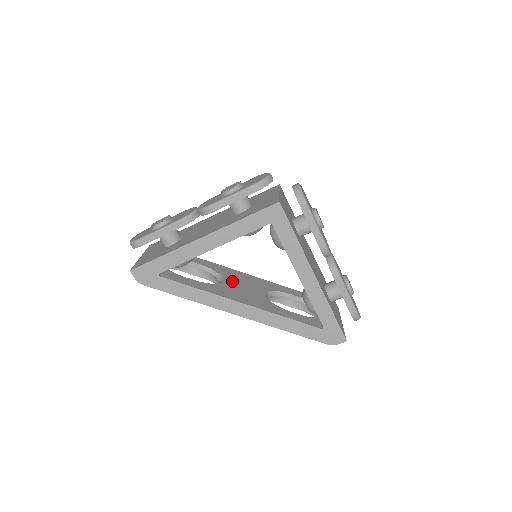
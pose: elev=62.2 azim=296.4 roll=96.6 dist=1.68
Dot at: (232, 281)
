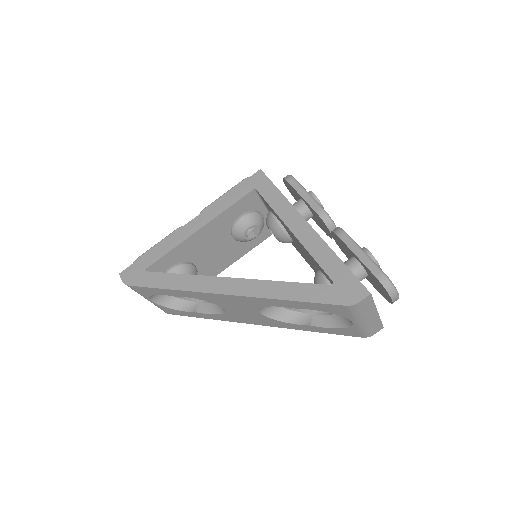
Dot at: occluded
